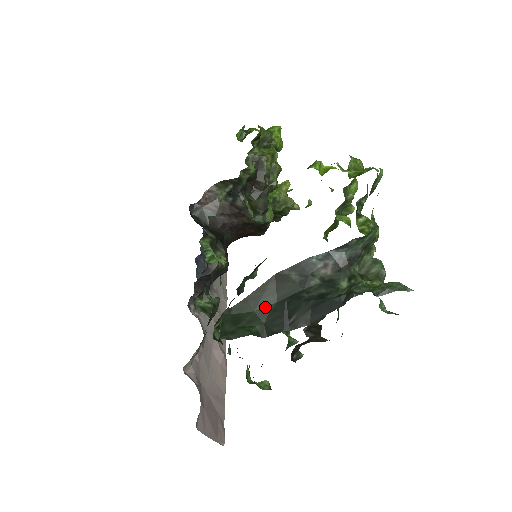
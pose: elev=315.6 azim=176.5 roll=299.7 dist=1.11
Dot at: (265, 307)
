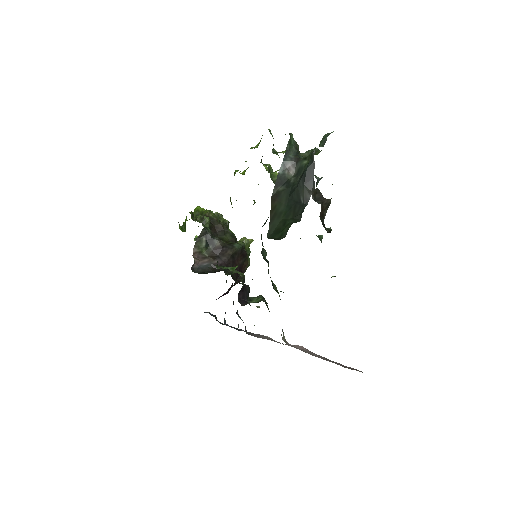
Dot at: (284, 213)
